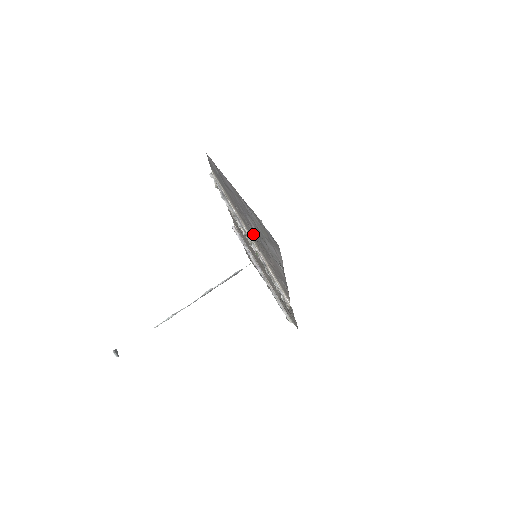
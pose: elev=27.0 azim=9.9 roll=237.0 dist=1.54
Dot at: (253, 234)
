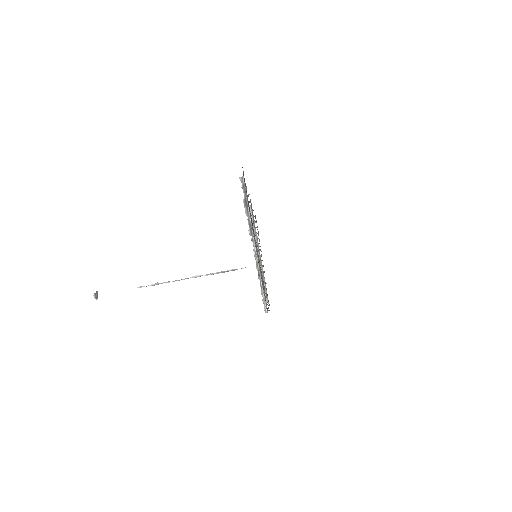
Dot at: occluded
